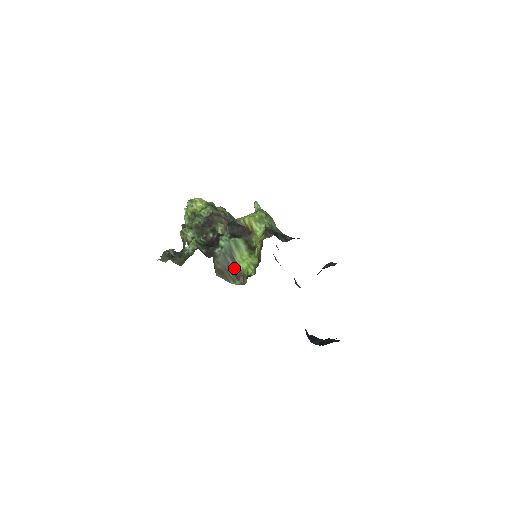
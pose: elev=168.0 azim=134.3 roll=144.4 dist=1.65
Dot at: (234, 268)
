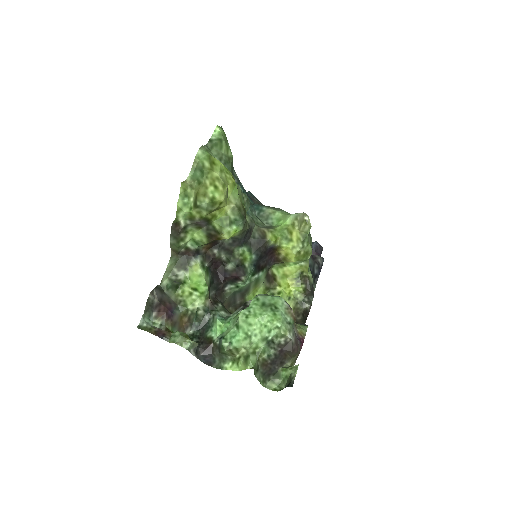
Dot at: (239, 303)
